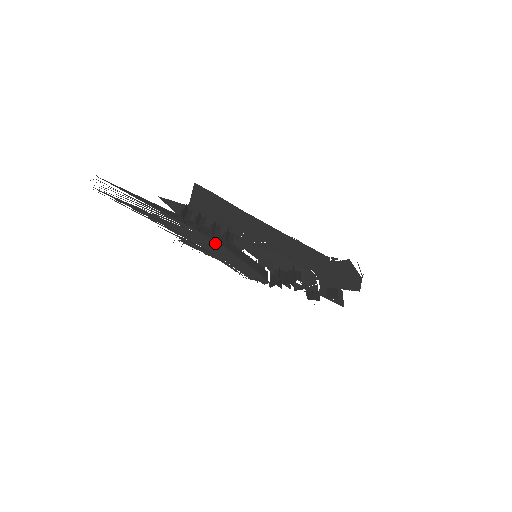
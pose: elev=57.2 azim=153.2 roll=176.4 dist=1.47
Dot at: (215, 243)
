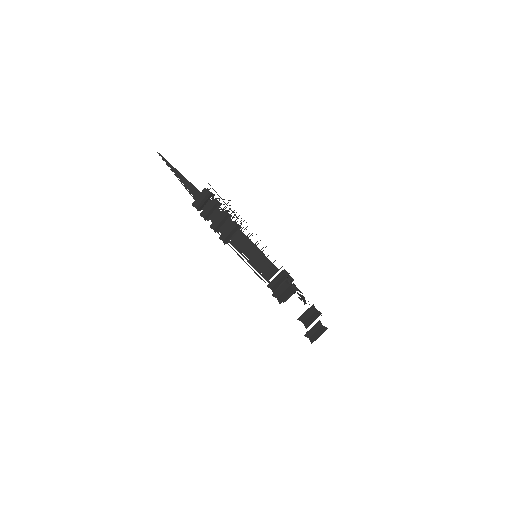
Dot at: (219, 234)
